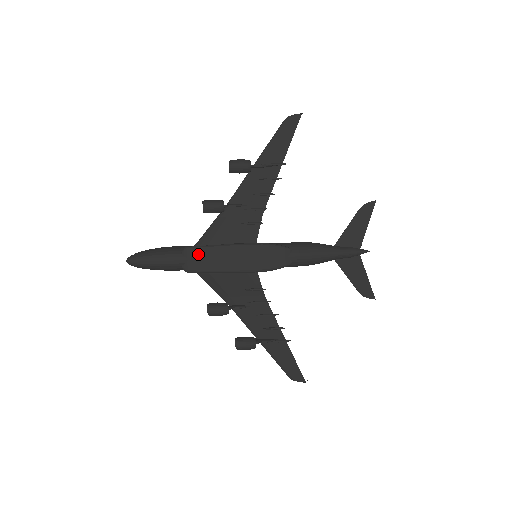
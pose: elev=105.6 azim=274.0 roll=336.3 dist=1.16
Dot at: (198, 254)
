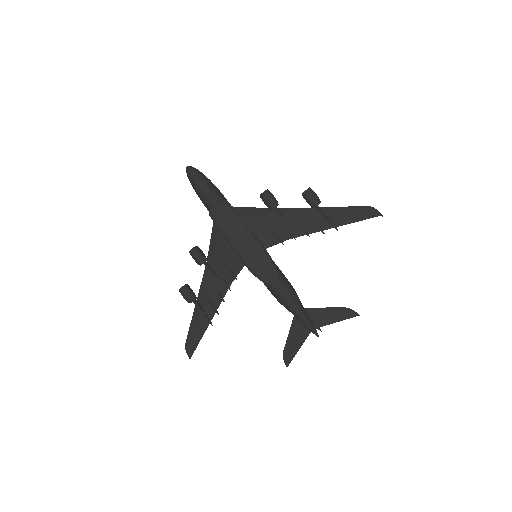
Dot at: (228, 213)
